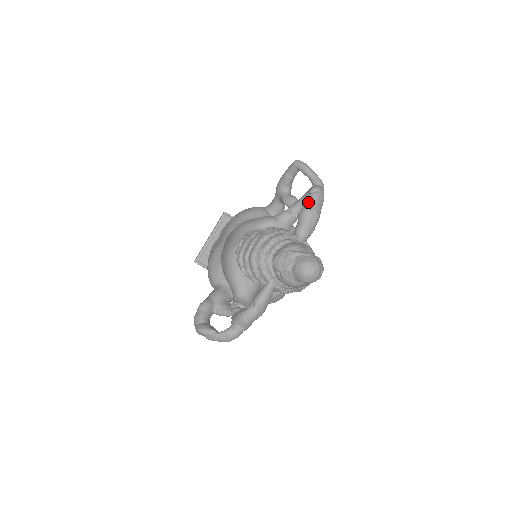
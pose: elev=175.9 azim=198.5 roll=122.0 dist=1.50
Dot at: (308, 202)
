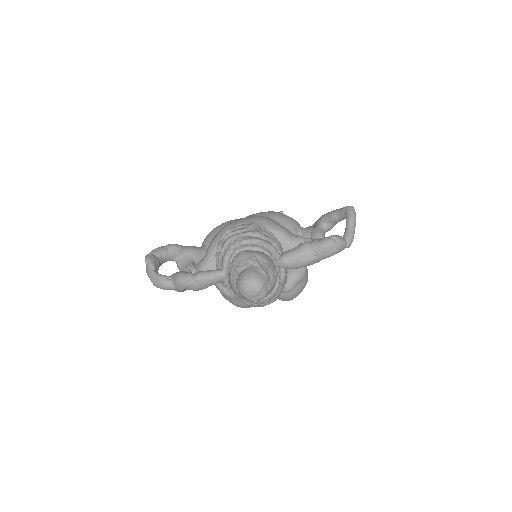
Dot at: (318, 241)
